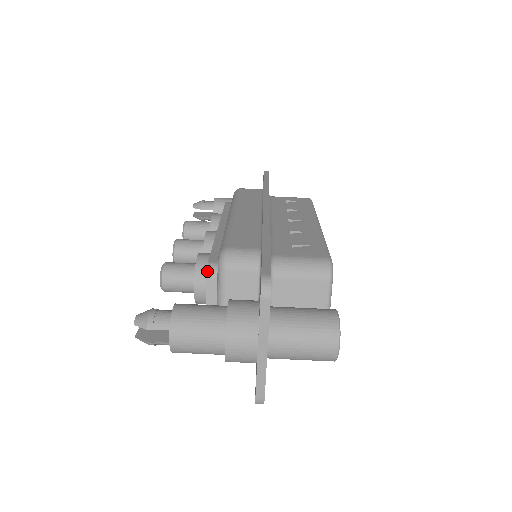
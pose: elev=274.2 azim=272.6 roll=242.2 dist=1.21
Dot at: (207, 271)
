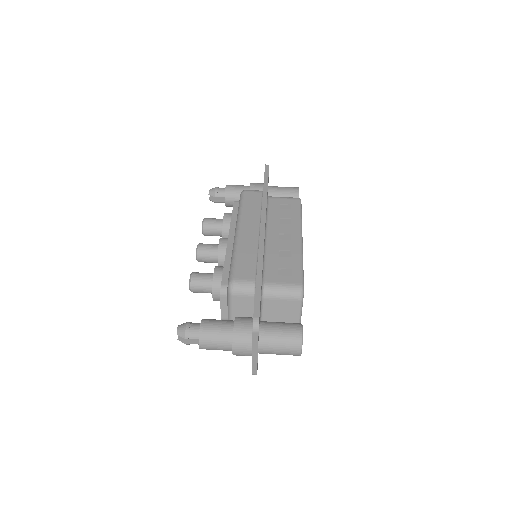
Dot at: (221, 291)
